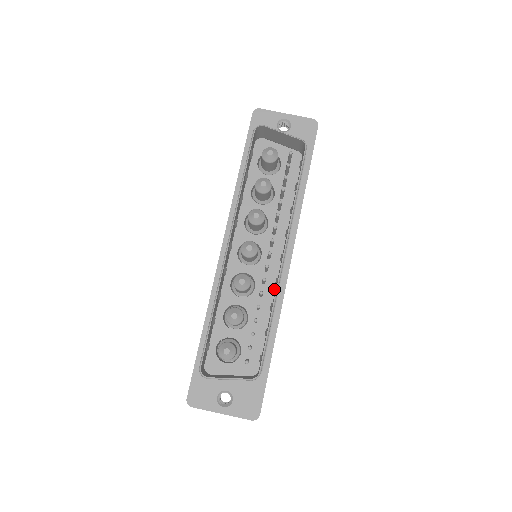
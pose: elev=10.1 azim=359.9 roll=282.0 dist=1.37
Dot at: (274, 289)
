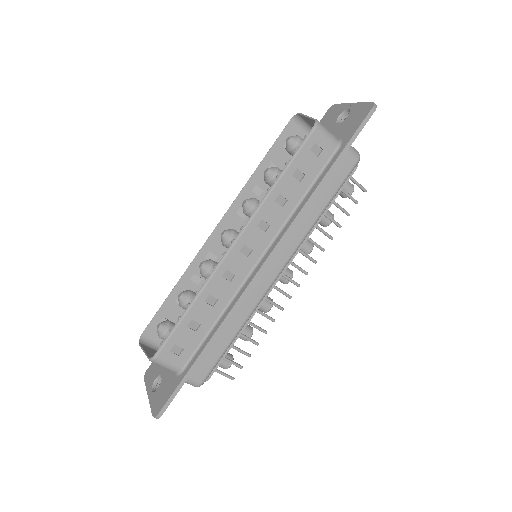
Dot at: (240, 290)
